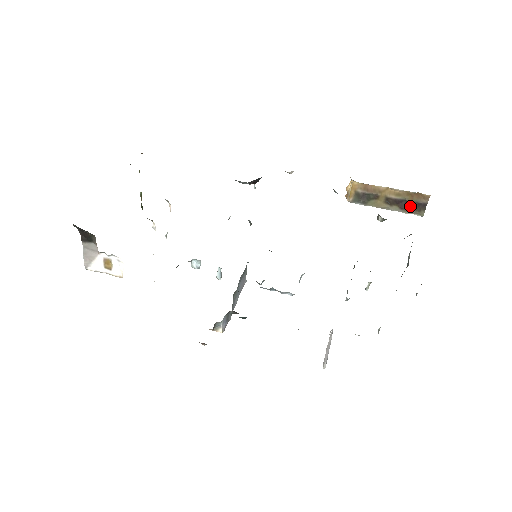
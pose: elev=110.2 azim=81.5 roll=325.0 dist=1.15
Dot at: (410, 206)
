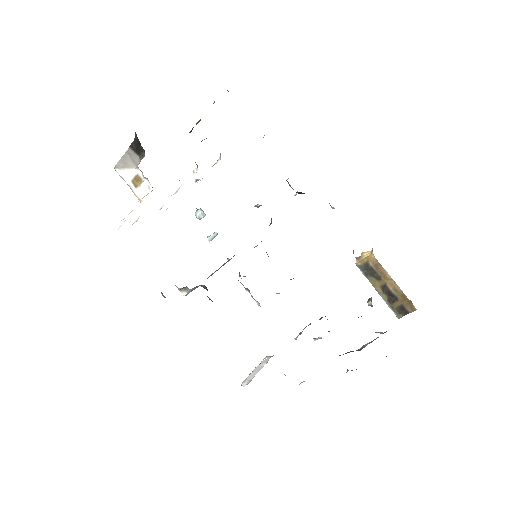
Dot at: (396, 304)
